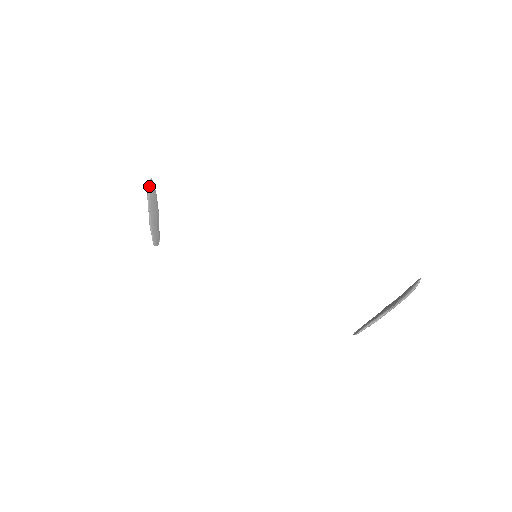
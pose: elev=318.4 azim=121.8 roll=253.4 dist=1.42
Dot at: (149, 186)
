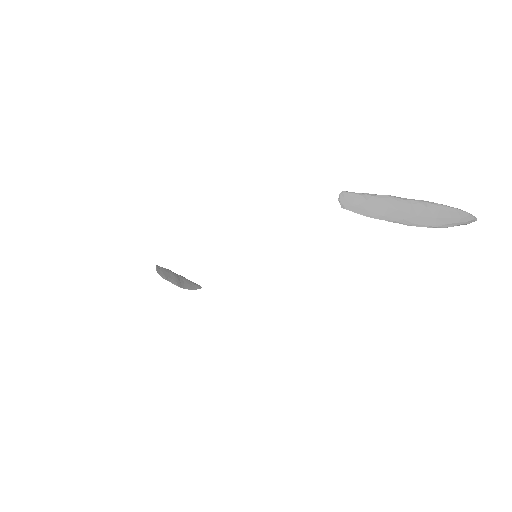
Dot at: (195, 283)
